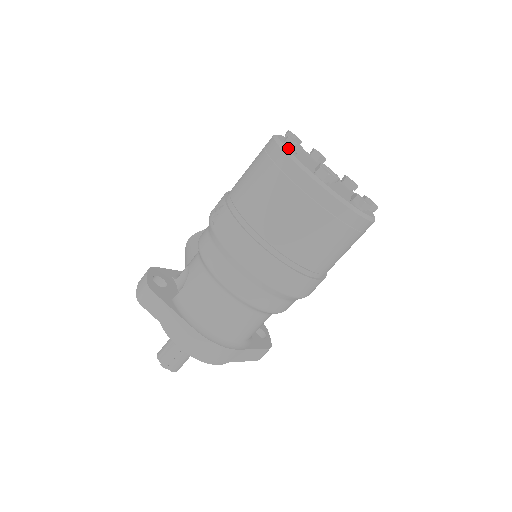
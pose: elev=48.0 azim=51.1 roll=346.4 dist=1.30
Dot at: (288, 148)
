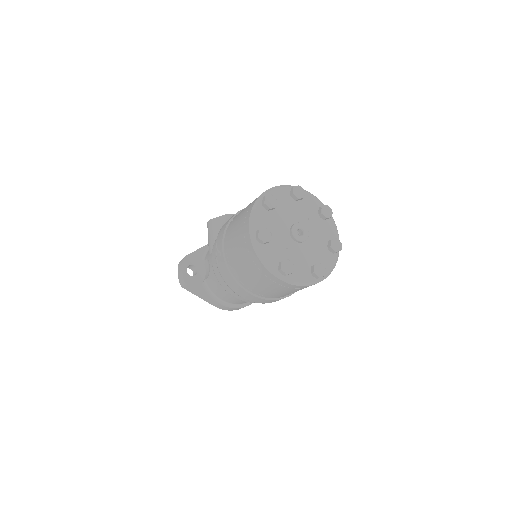
Dot at: (259, 242)
